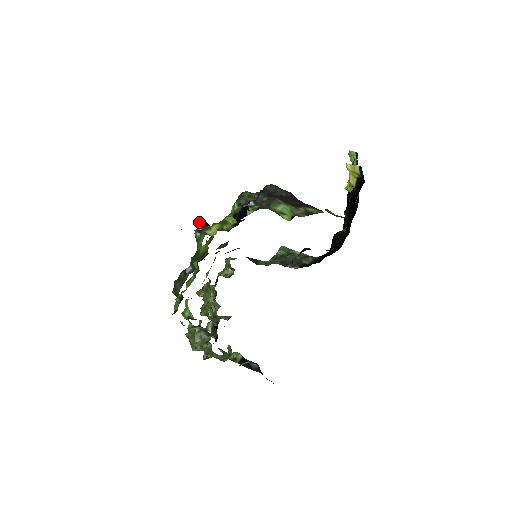
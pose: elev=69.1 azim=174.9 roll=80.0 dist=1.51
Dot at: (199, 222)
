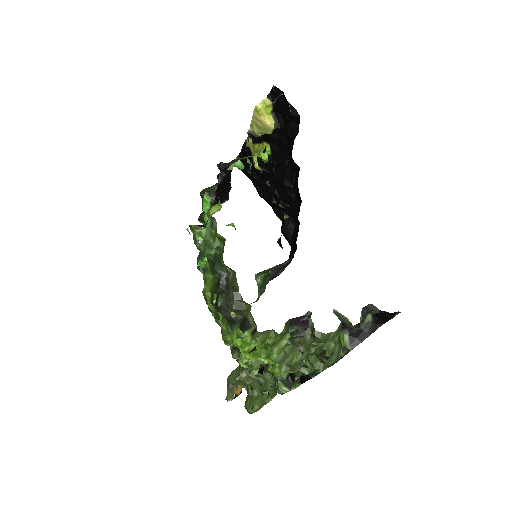
Dot at: (192, 225)
